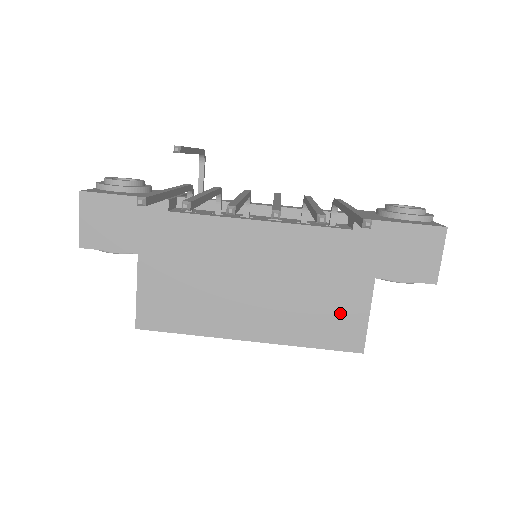
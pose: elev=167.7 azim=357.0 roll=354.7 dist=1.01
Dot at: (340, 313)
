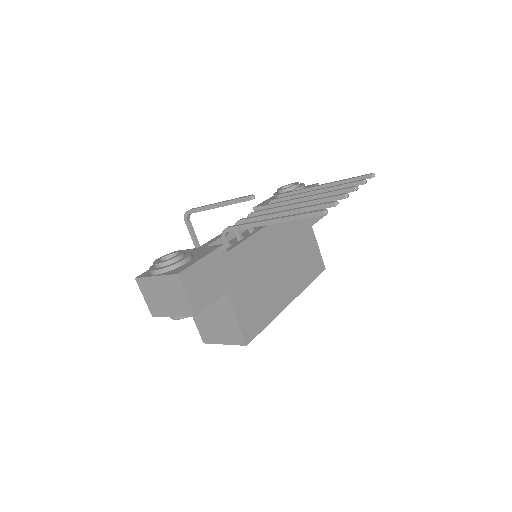
Dot at: (311, 255)
